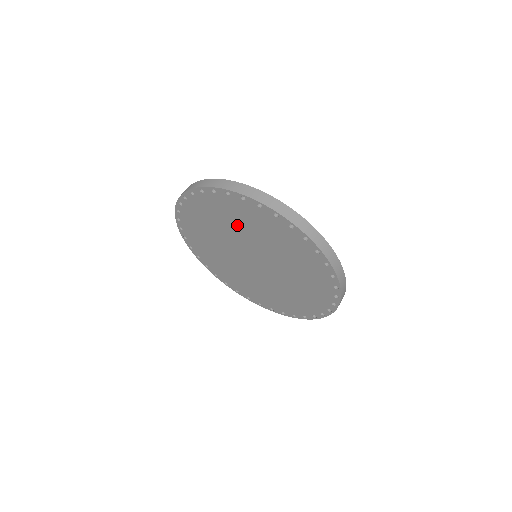
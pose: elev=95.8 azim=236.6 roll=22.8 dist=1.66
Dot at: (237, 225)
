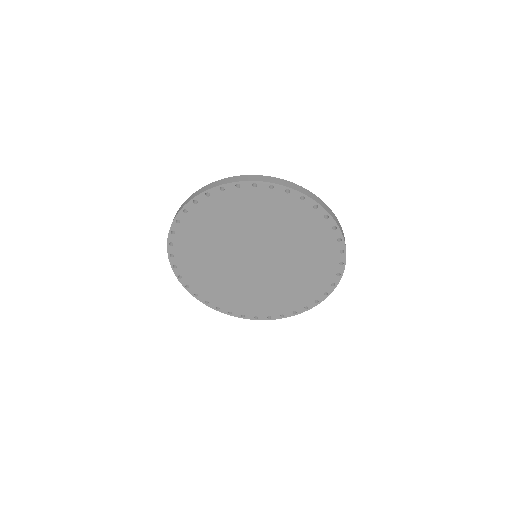
Dot at: (227, 227)
